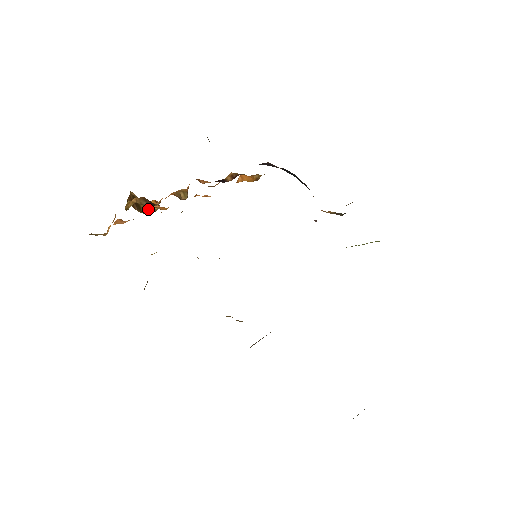
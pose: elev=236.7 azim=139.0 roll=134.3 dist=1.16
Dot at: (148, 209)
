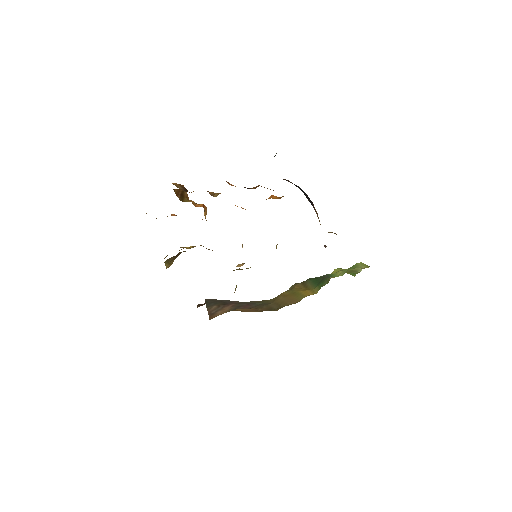
Dot at: (189, 201)
